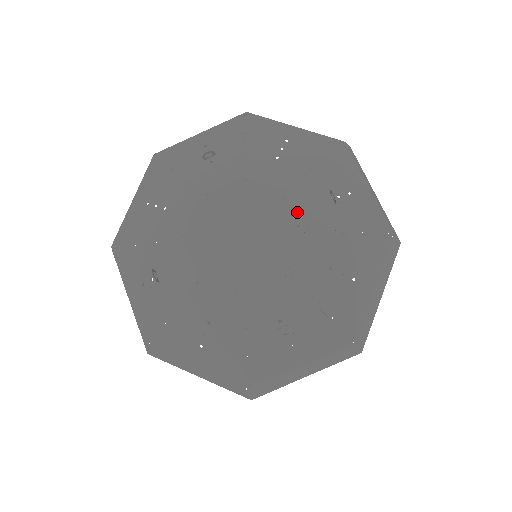
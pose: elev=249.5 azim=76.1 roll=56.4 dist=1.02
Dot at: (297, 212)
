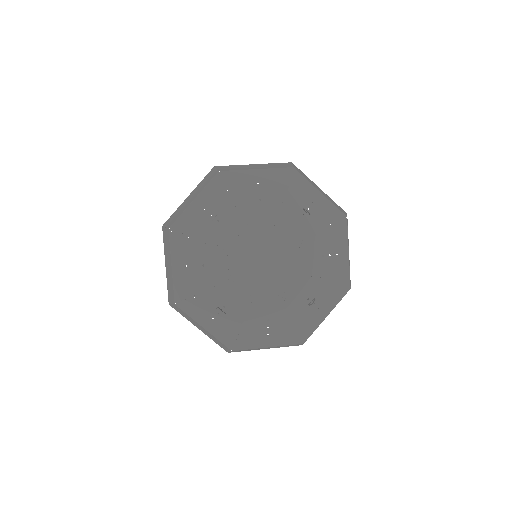
Dot at: (292, 233)
